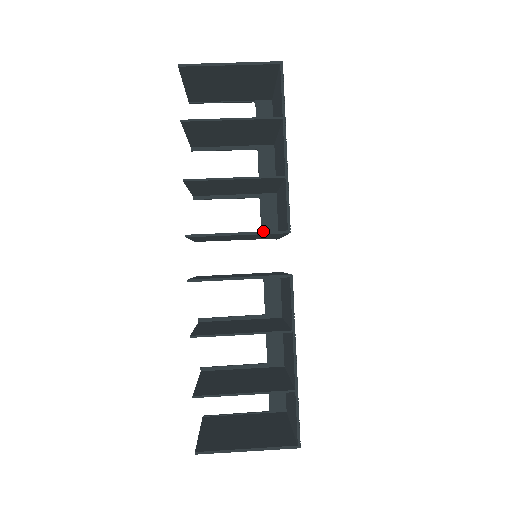
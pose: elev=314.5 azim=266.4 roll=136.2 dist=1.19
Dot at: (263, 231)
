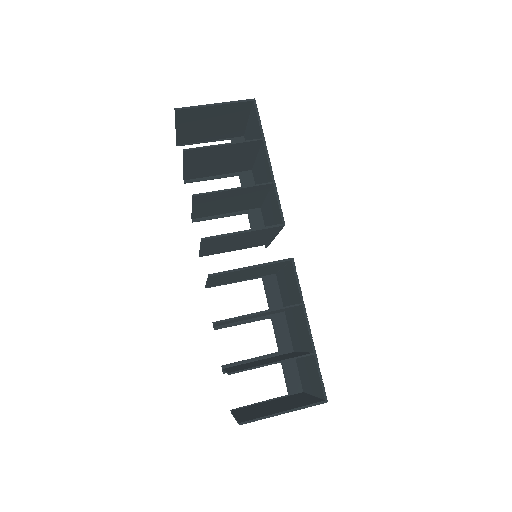
Dot at: (263, 227)
